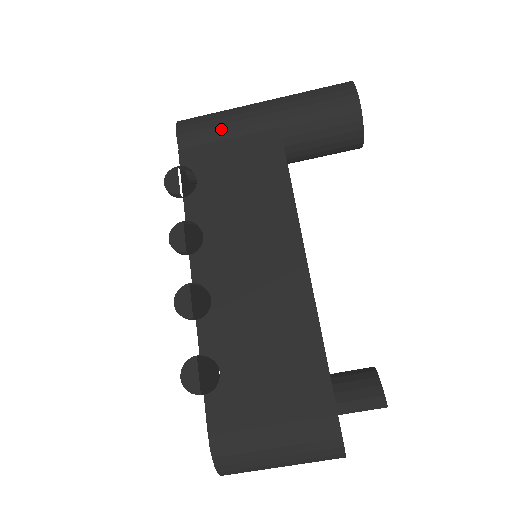
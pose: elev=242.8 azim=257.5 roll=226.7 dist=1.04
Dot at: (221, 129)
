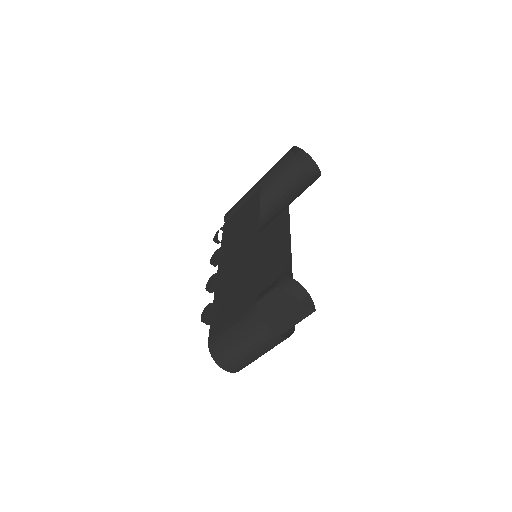
Dot at: (240, 203)
